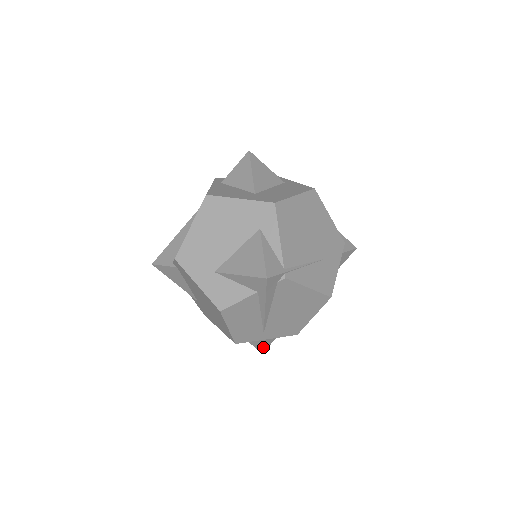
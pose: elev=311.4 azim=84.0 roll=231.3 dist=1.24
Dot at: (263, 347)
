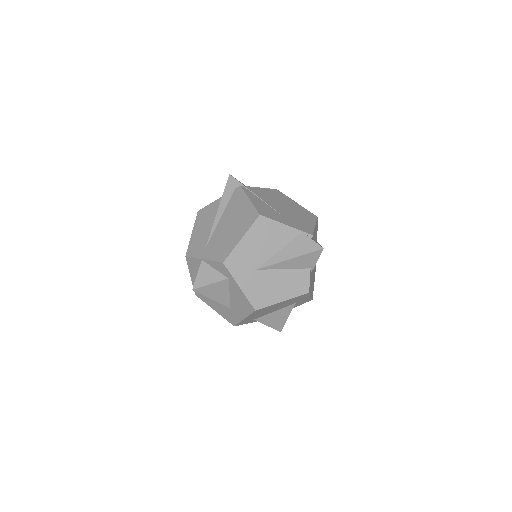
Dot at: (197, 278)
